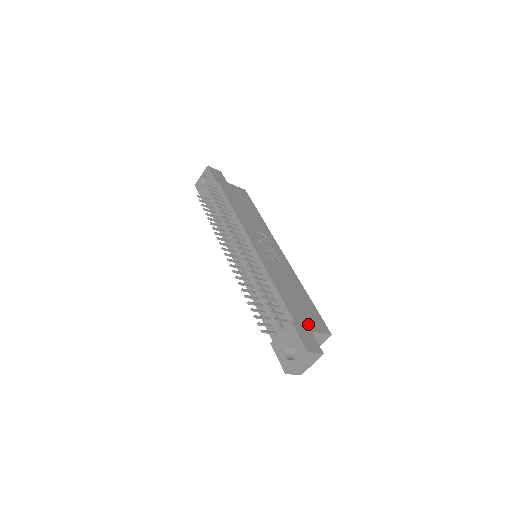
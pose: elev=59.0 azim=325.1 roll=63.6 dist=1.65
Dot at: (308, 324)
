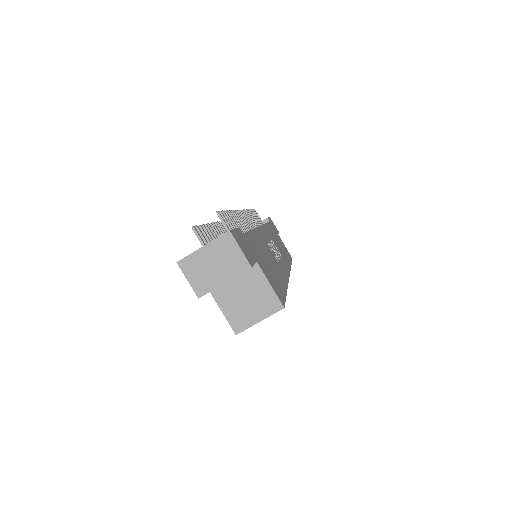
Dot at: (260, 261)
